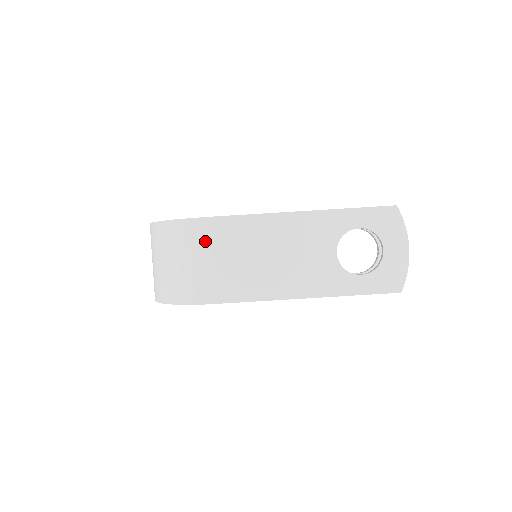
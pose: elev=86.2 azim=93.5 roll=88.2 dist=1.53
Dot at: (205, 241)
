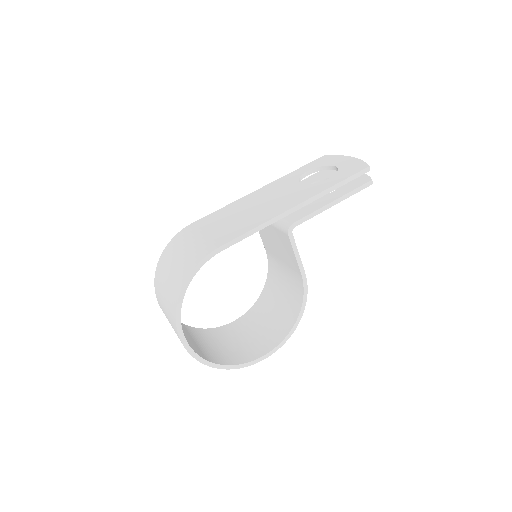
Dot at: (194, 231)
